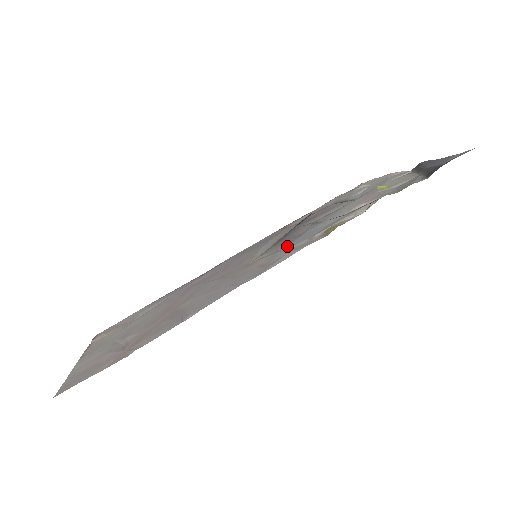
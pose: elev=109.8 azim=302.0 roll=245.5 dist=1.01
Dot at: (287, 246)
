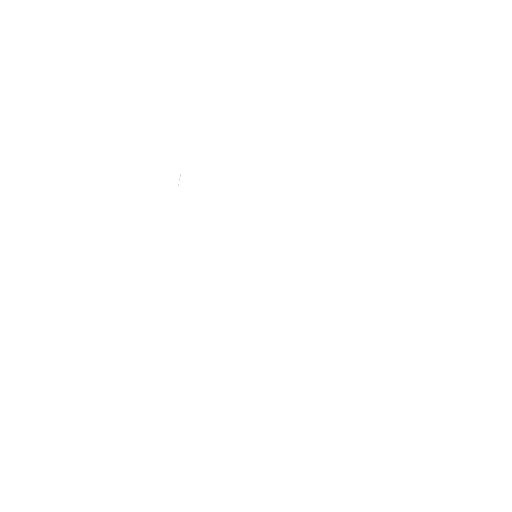
Dot at: occluded
